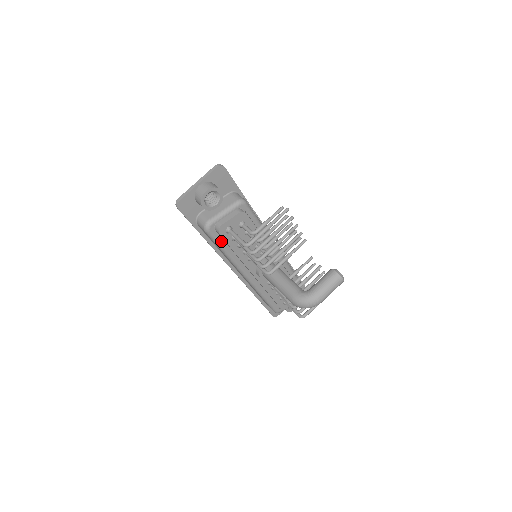
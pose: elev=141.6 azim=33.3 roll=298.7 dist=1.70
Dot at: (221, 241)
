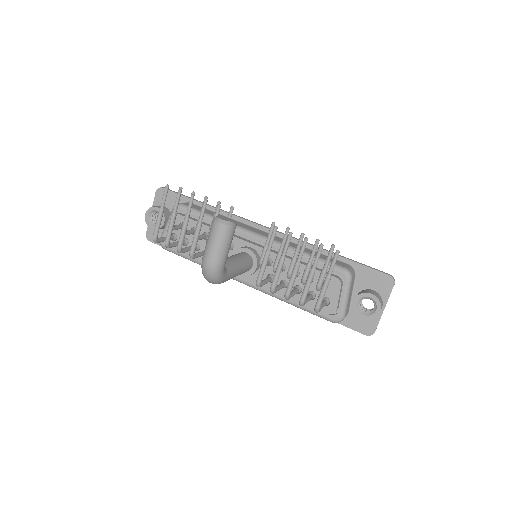
Dot at: occluded
